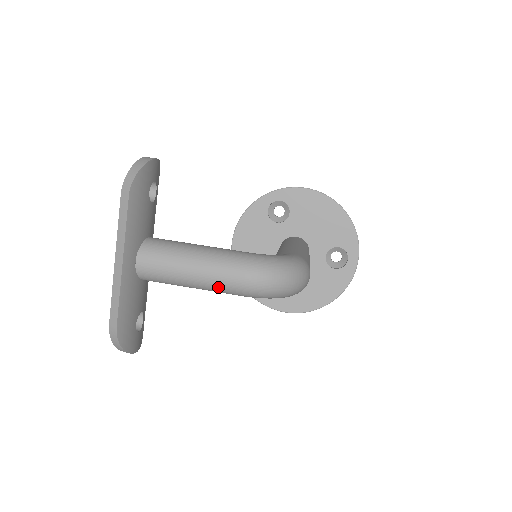
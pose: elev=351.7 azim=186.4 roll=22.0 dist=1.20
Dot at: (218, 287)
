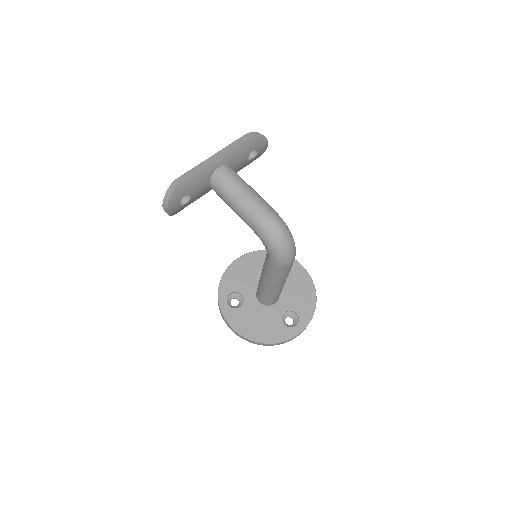
Dot at: (249, 211)
